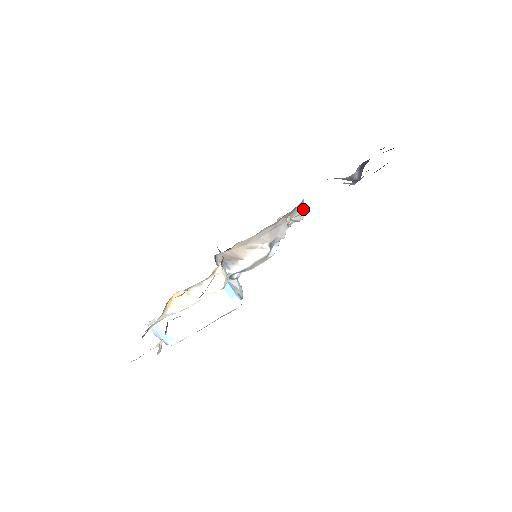
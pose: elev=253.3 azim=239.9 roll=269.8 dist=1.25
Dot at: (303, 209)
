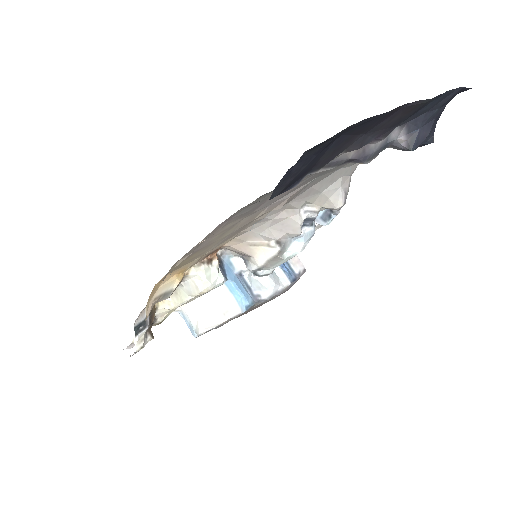
Dot at: (342, 192)
